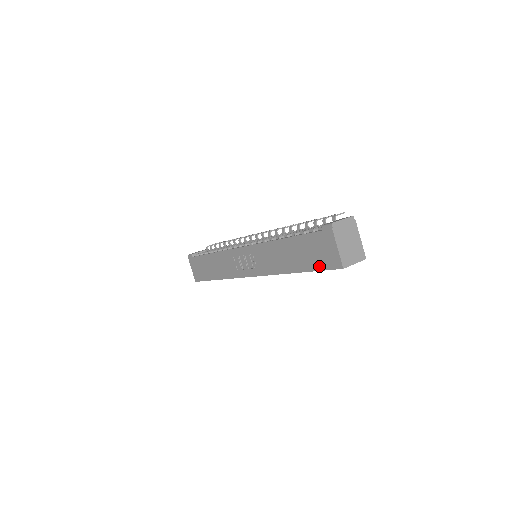
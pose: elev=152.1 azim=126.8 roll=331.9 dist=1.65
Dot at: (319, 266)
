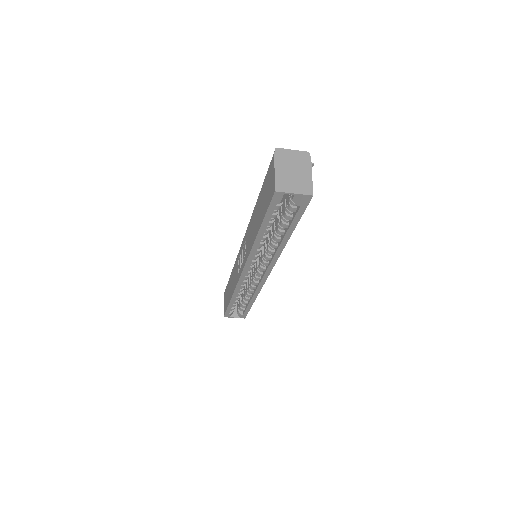
Dot at: (266, 207)
